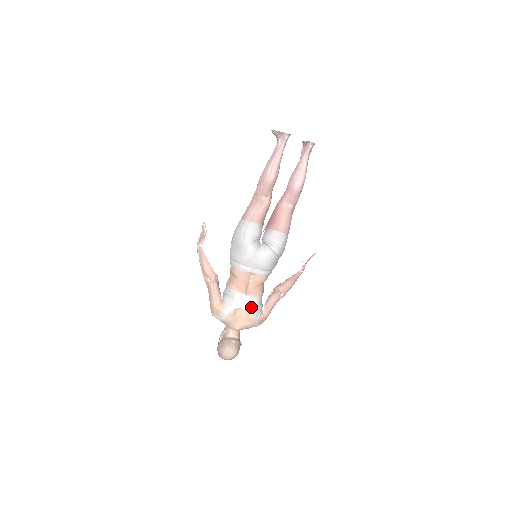
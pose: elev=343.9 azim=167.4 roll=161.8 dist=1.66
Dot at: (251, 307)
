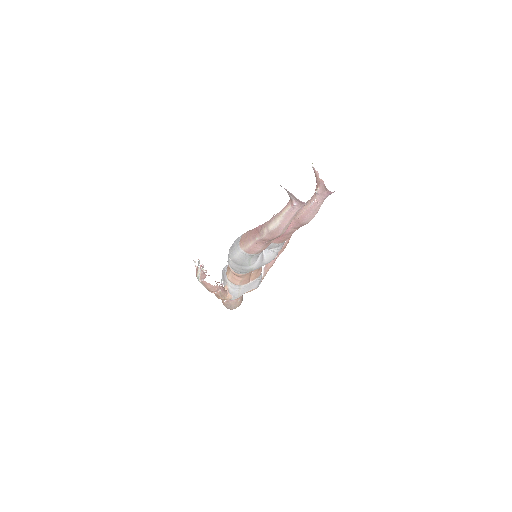
Dot at: (255, 286)
